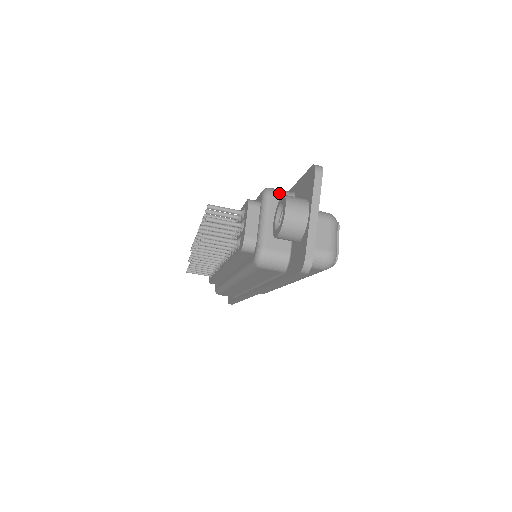
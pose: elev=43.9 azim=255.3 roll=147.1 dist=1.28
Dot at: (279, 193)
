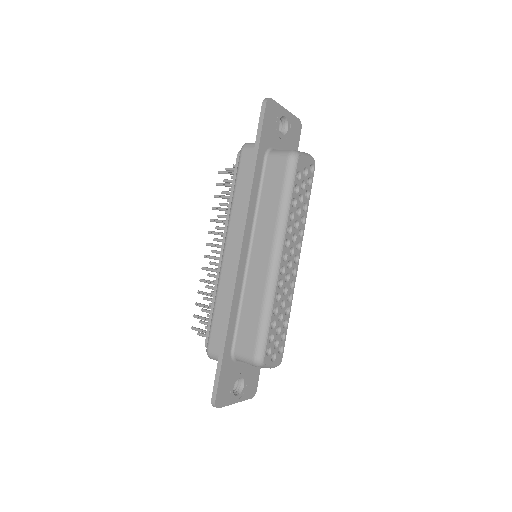
Dot at: occluded
